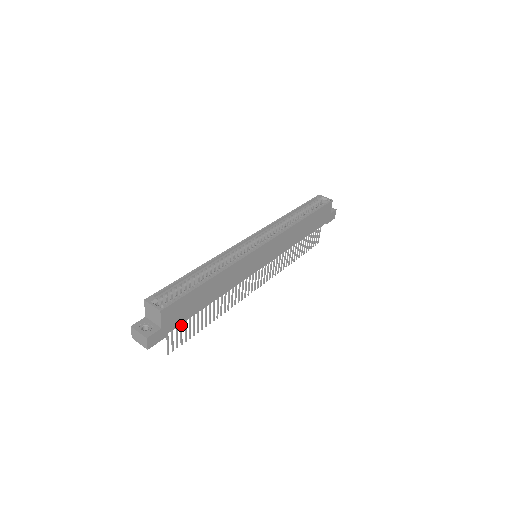
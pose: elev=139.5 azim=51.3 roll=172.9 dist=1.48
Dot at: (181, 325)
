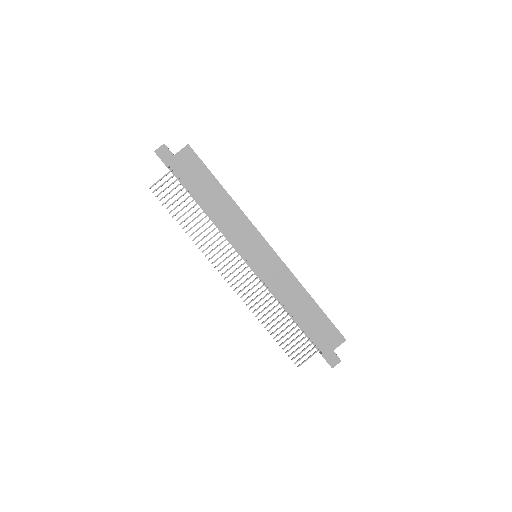
Dot at: occluded
